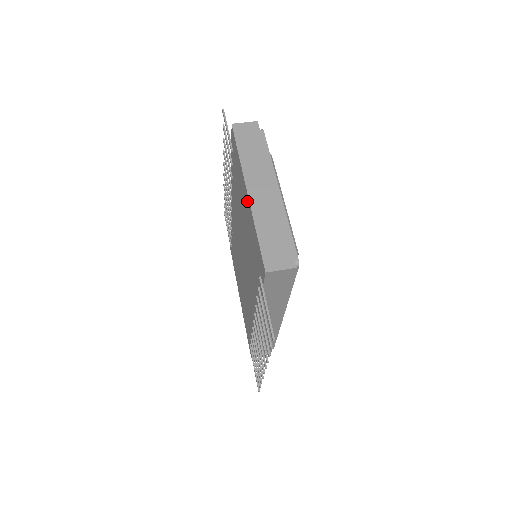
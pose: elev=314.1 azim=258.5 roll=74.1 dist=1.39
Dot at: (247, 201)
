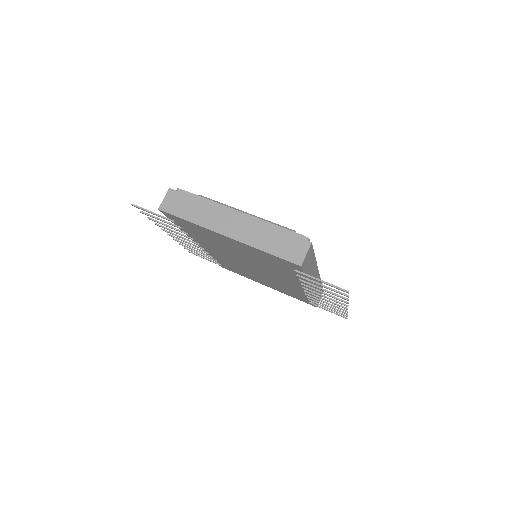
Dot at: (232, 241)
